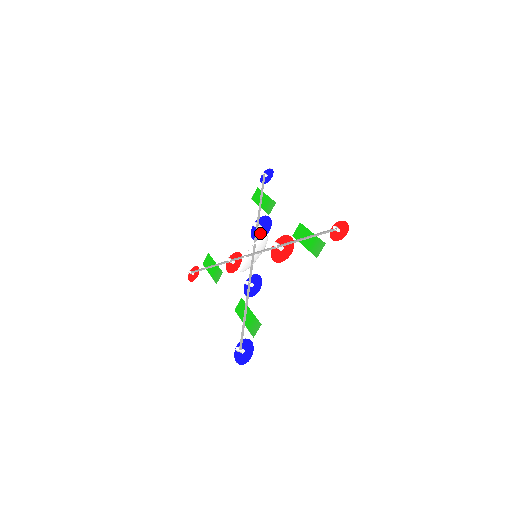
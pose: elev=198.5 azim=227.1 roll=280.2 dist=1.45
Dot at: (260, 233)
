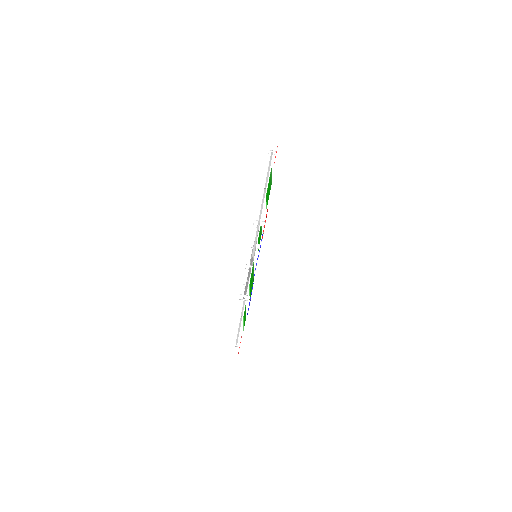
Dot at: occluded
